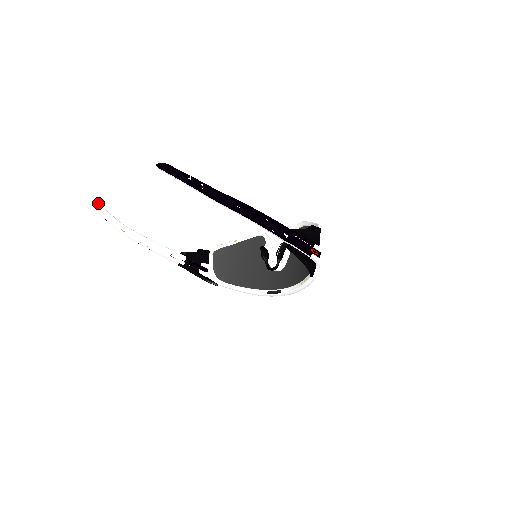
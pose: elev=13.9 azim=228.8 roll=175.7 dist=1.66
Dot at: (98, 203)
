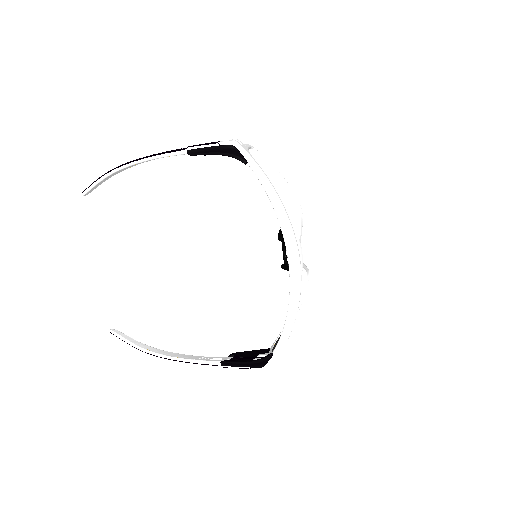
Dot at: (120, 332)
